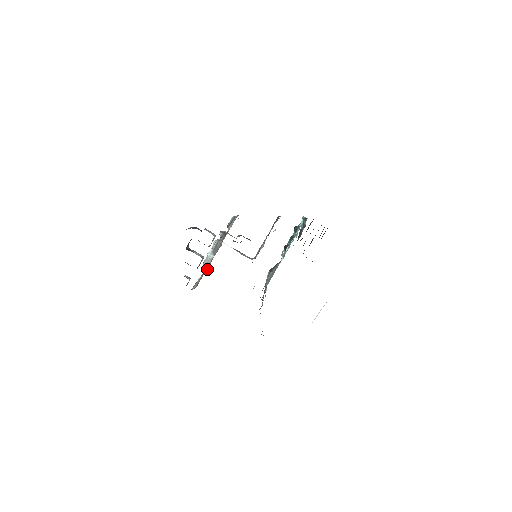
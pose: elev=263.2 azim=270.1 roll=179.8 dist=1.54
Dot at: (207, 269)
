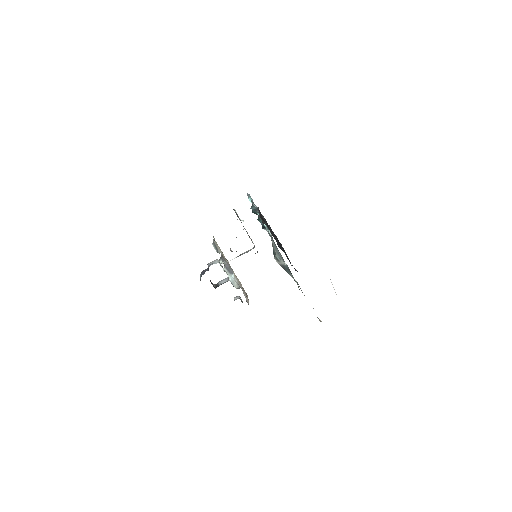
Dot at: (240, 282)
